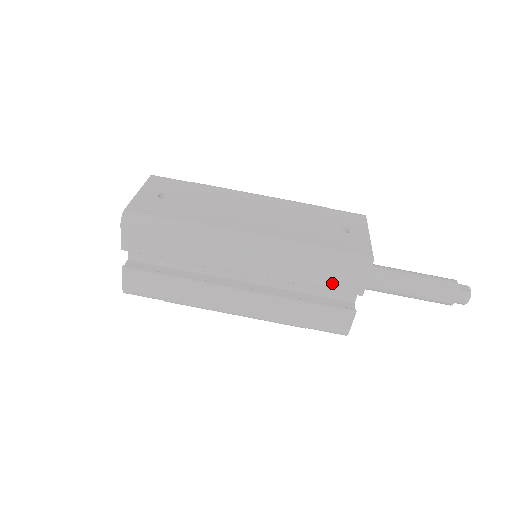
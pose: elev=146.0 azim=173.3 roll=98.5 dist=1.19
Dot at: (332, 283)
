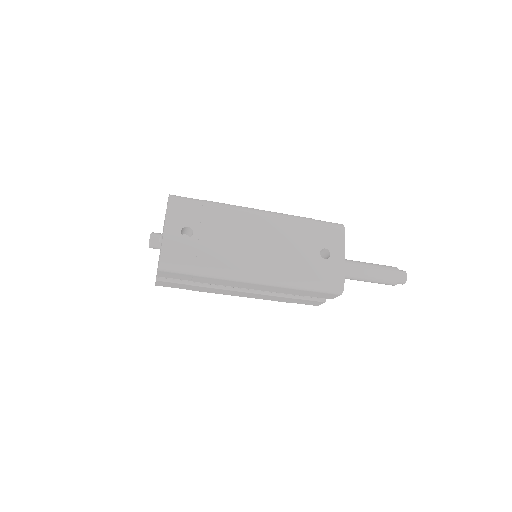
Dot at: (312, 295)
